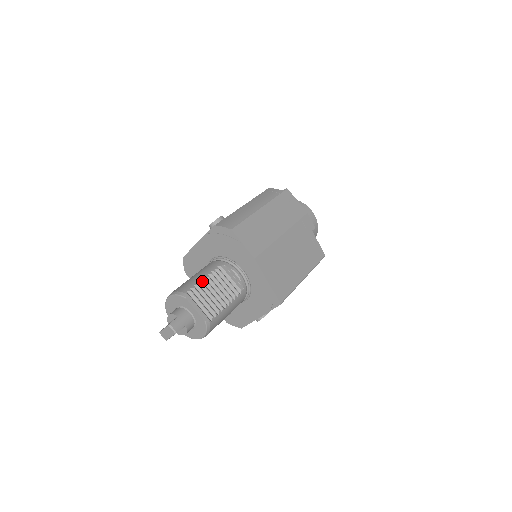
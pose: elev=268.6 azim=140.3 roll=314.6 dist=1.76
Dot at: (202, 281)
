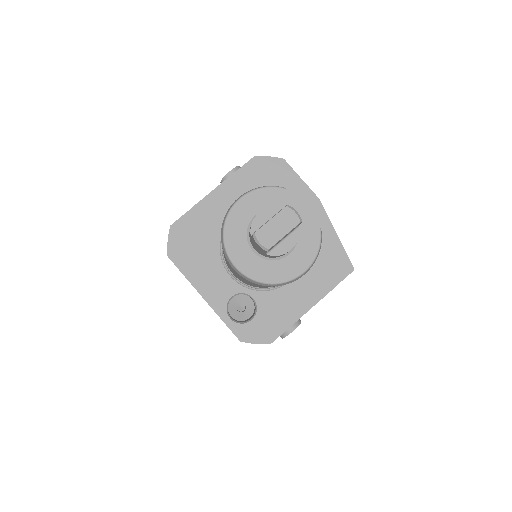
Dot at: occluded
